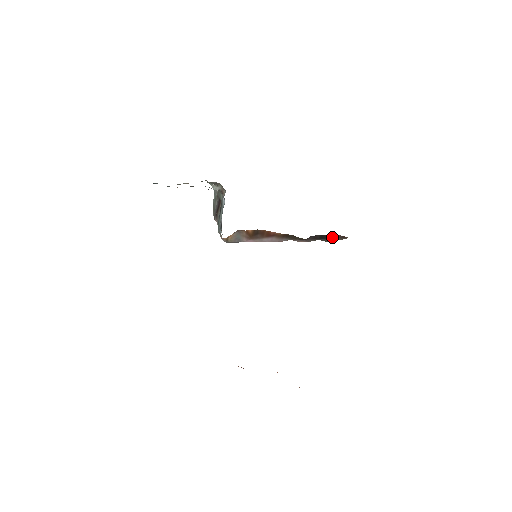
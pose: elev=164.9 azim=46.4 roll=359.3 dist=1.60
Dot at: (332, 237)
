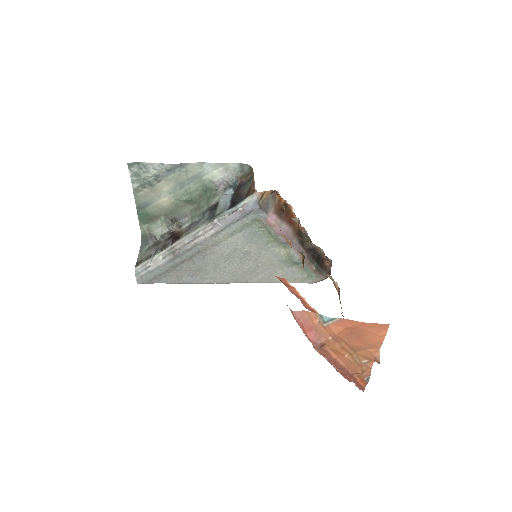
Dot at: (322, 266)
